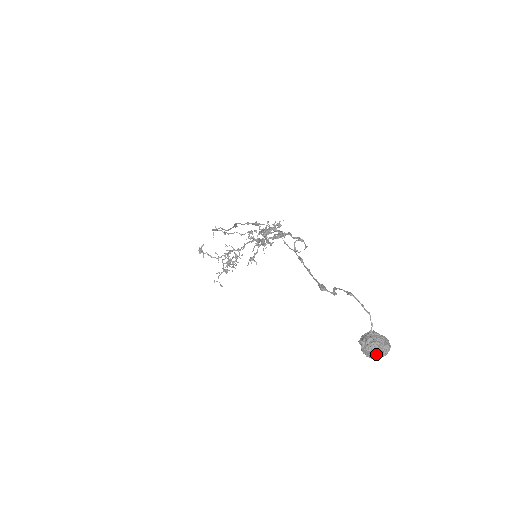
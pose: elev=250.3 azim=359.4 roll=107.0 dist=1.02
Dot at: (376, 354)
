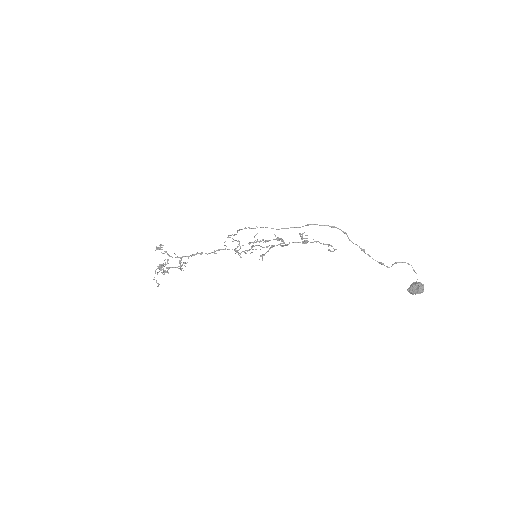
Dot at: (423, 290)
